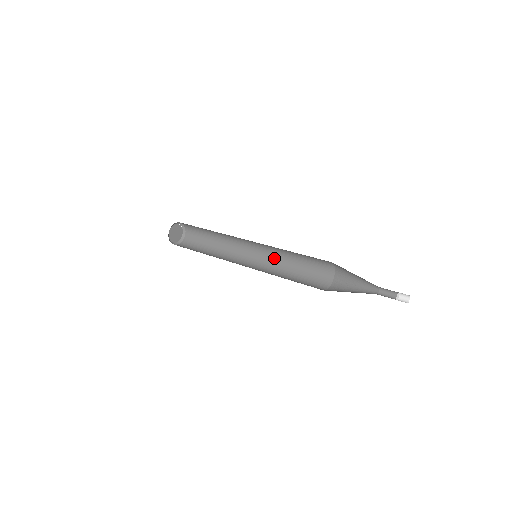
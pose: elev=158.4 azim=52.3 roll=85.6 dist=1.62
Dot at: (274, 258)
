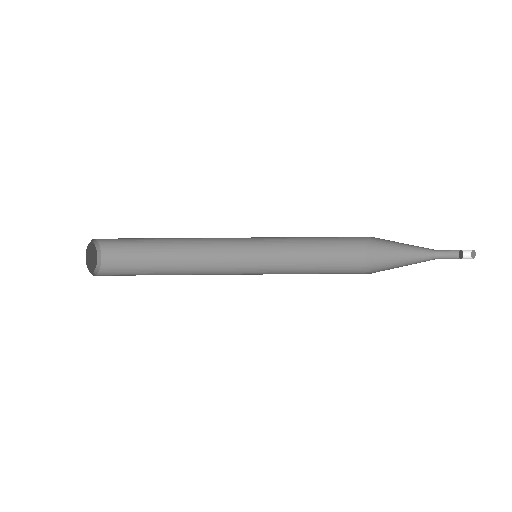
Dot at: (274, 246)
